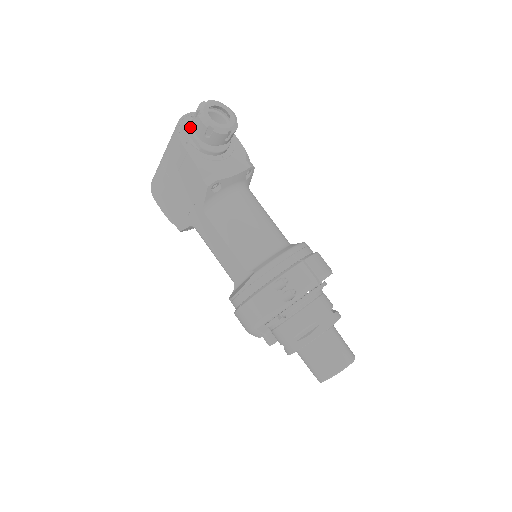
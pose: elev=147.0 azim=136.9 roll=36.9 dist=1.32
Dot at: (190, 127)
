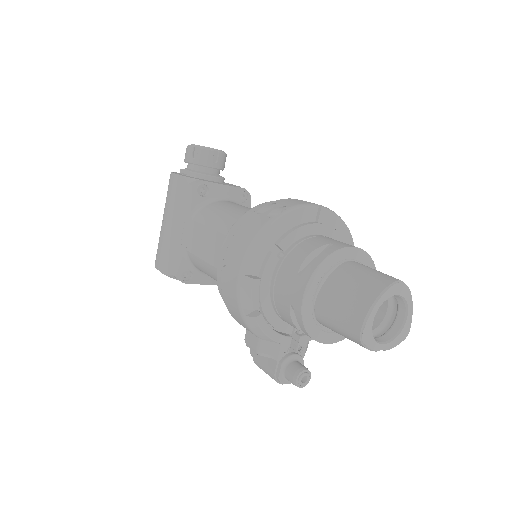
Dot at: occluded
